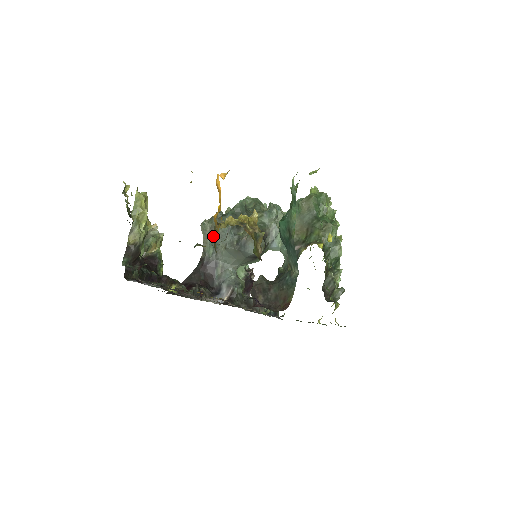
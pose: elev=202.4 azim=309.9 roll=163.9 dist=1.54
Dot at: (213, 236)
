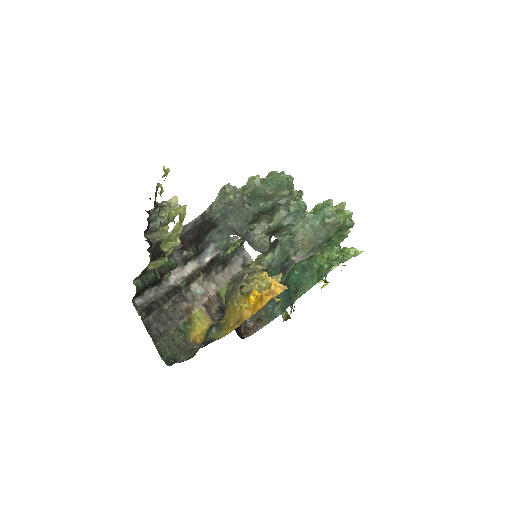
Dot at: (231, 293)
